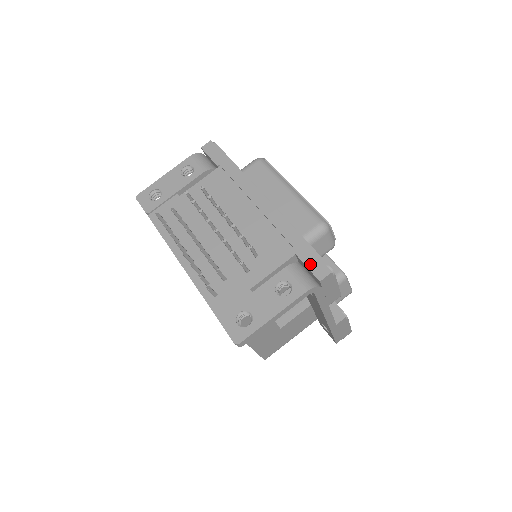
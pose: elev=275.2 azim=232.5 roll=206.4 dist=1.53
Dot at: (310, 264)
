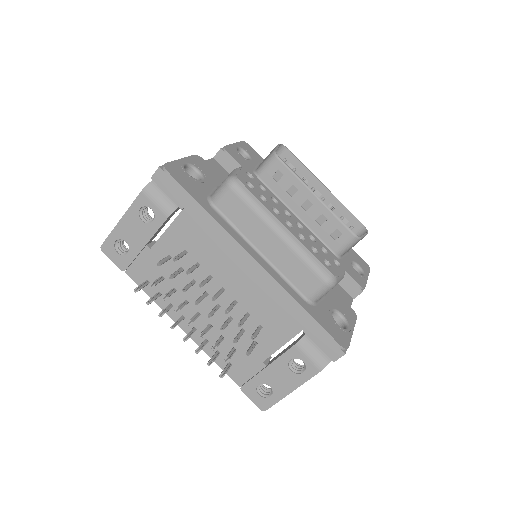
Dot at: (321, 344)
